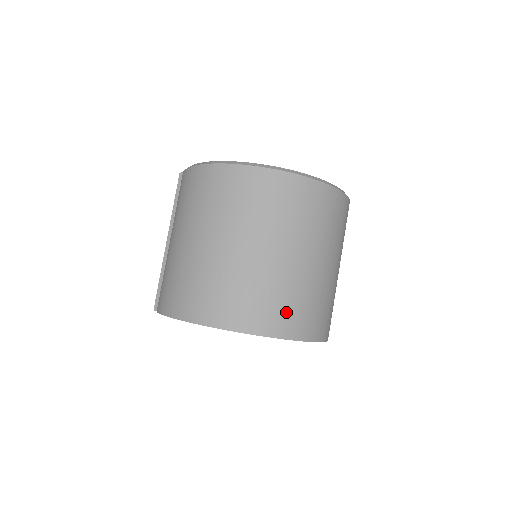
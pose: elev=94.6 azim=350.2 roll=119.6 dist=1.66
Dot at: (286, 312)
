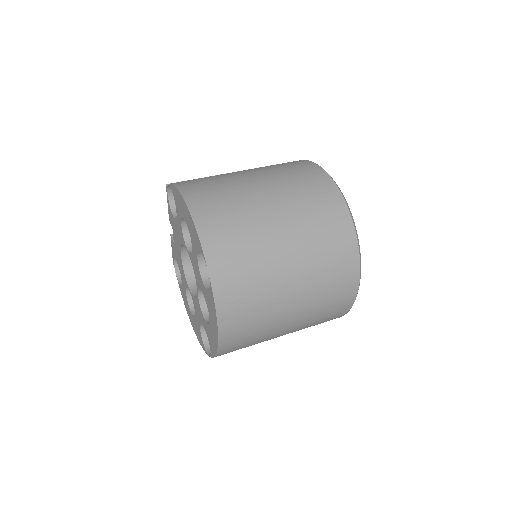
Dot at: (238, 280)
